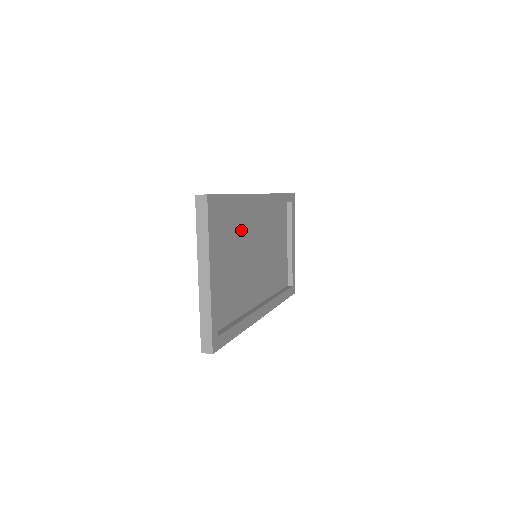
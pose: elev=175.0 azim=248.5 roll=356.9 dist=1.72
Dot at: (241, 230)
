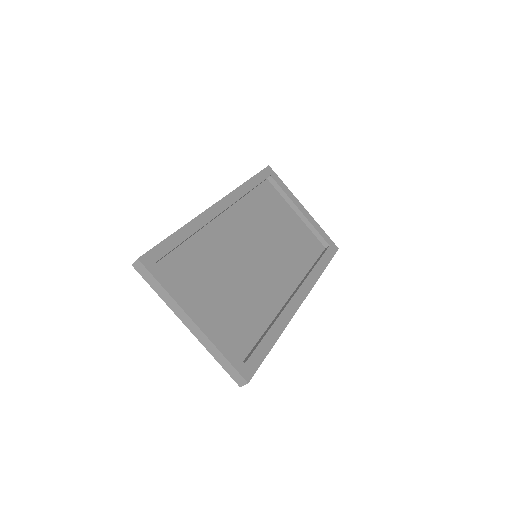
Dot at: (216, 250)
